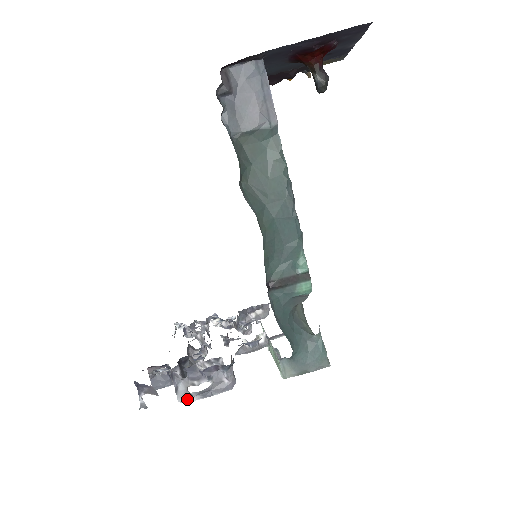
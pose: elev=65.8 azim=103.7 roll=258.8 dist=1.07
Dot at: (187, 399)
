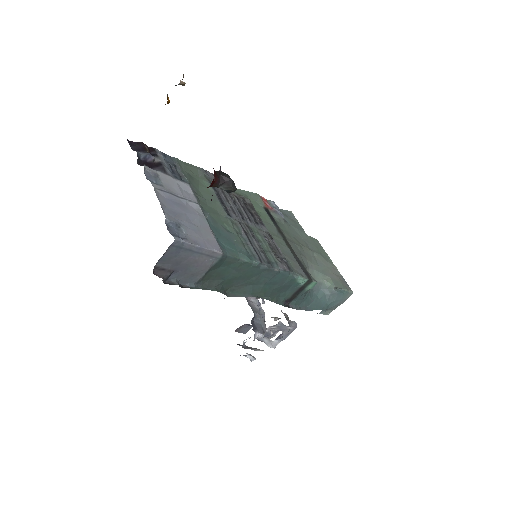
Dot at: (274, 346)
